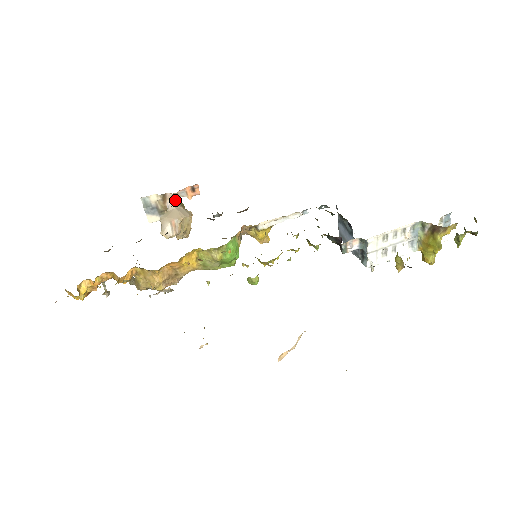
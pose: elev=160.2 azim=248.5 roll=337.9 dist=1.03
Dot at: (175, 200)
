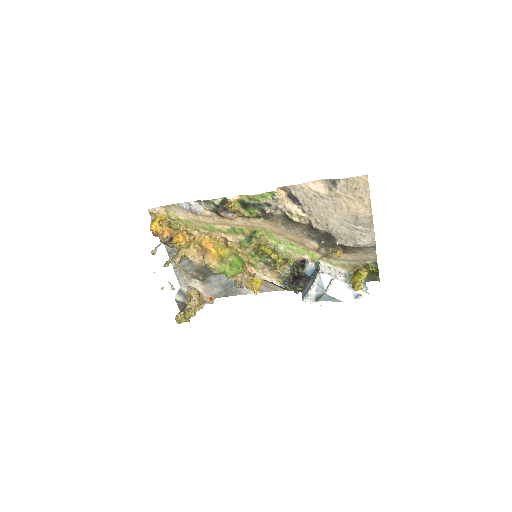
Dot at: occluded
